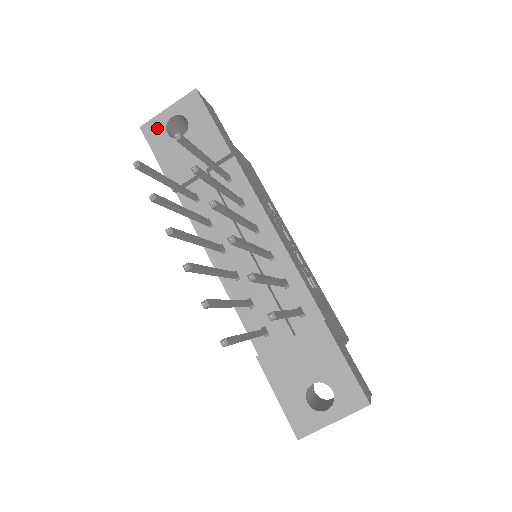
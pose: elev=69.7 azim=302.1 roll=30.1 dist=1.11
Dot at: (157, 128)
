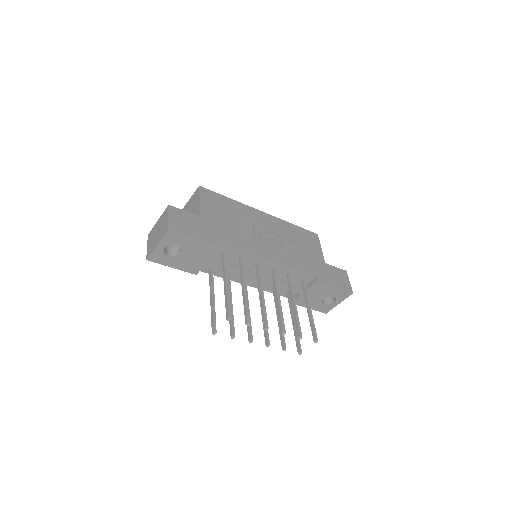
Dot at: (159, 256)
